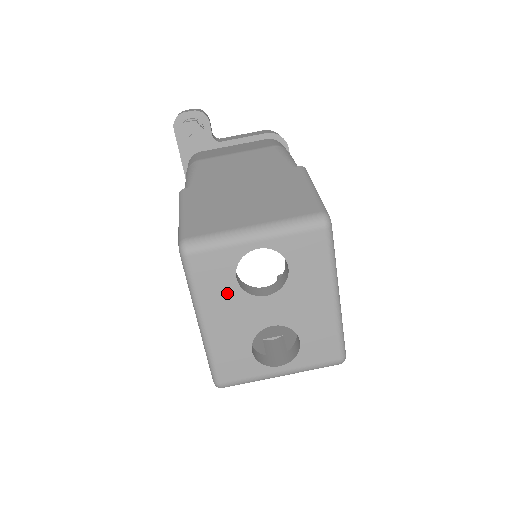
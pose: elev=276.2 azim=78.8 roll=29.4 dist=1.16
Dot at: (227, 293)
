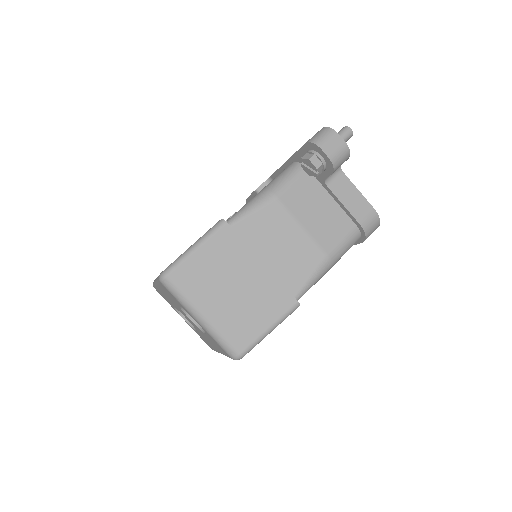
Dot at: (173, 300)
